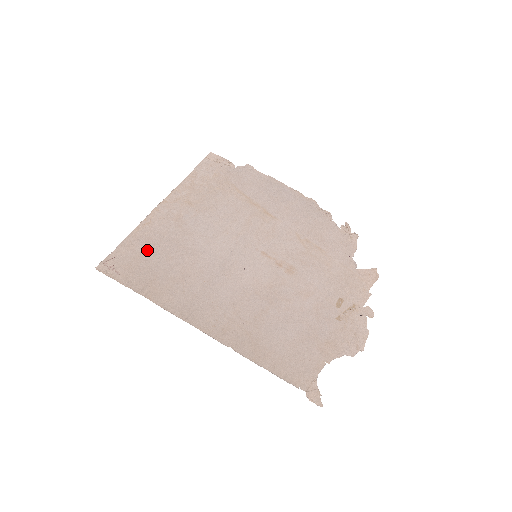
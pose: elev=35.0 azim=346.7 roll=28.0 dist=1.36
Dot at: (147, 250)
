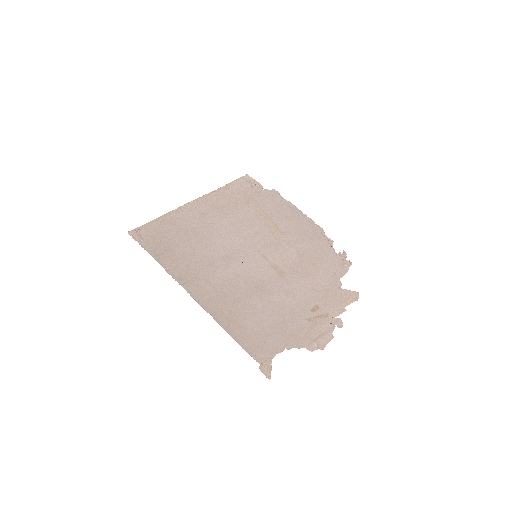
Dot at: (171, 230)
